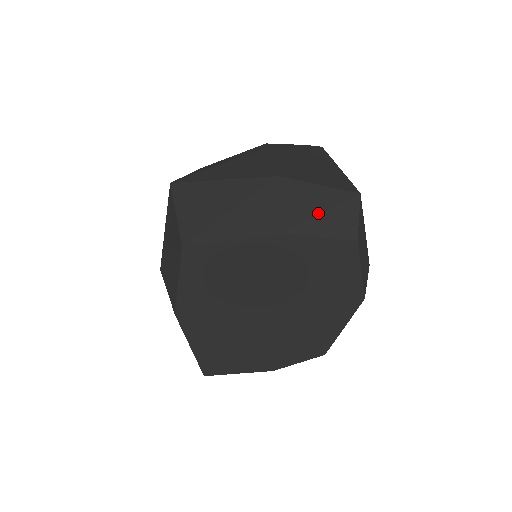
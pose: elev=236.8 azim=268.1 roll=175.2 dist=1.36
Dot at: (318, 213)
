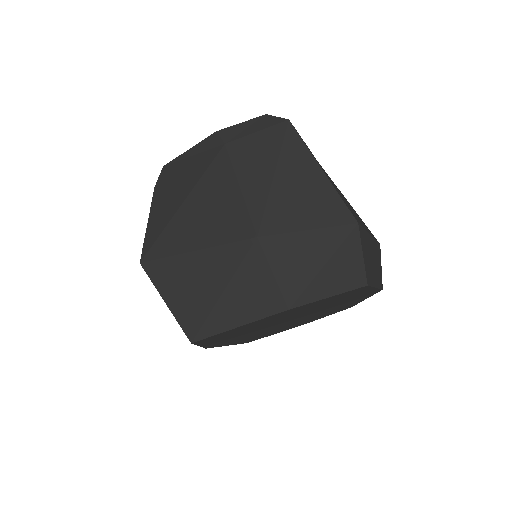
Dot at: (317, 270)
